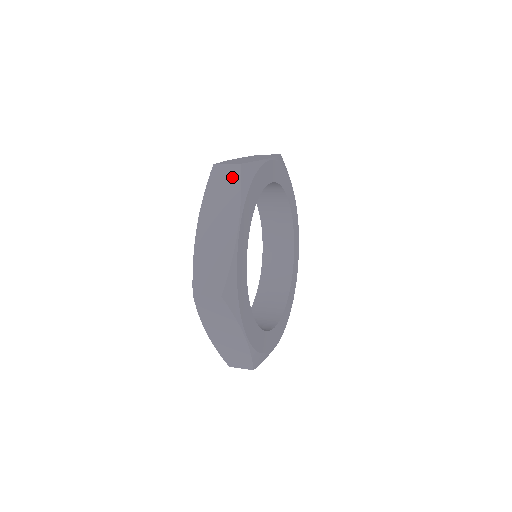
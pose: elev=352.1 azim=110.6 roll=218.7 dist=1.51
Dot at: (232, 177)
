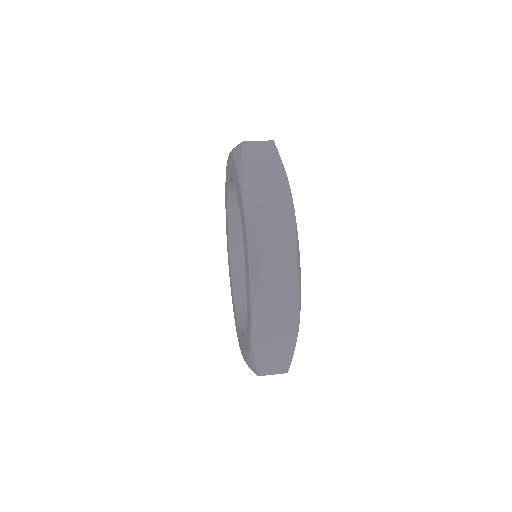
Dot at: (268, 152)
